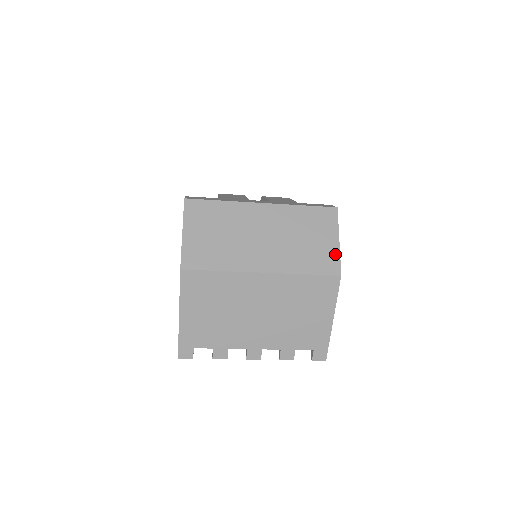
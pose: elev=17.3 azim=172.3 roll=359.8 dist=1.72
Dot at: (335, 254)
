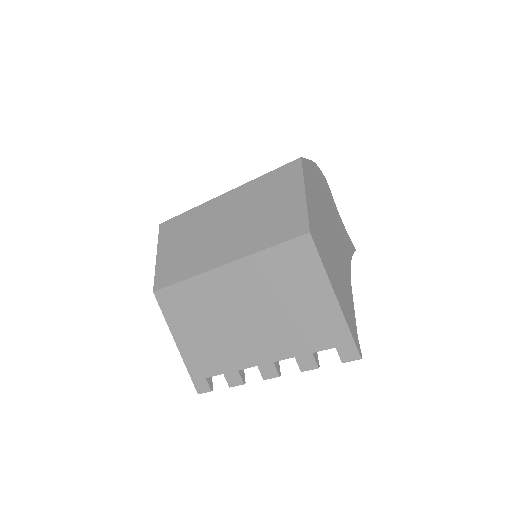
Dot at: (301, 210)
